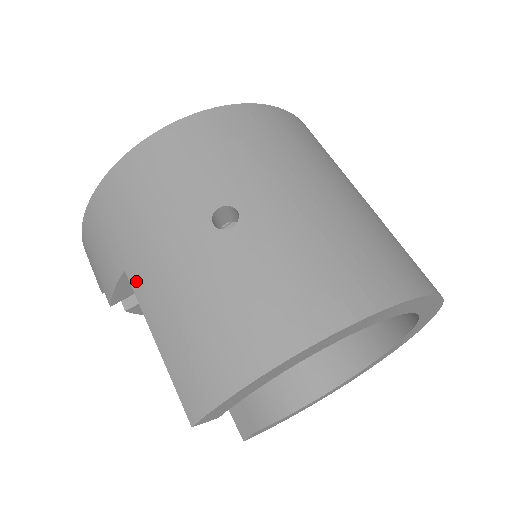
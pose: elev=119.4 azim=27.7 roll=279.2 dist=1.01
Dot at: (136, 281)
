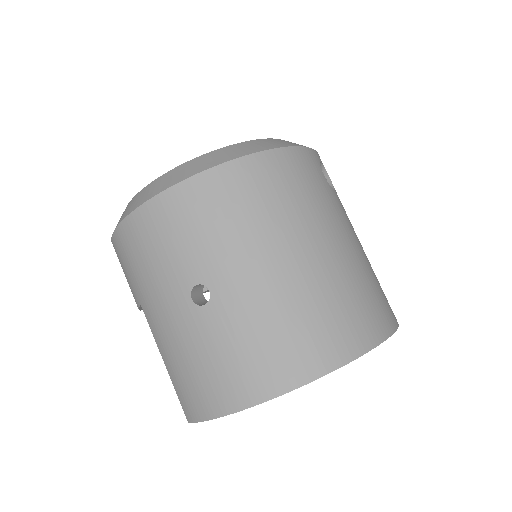
Dot at: (148, 318)
